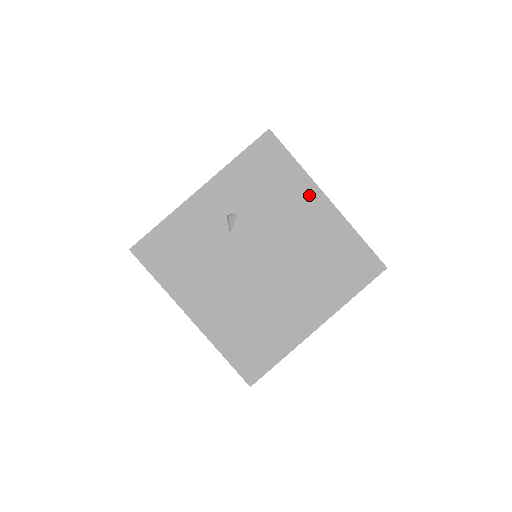
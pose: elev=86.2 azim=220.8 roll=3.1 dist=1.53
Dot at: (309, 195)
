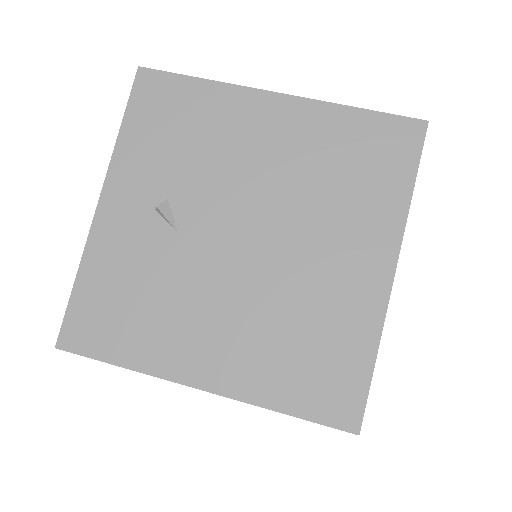
Dot at: (247, 107)
